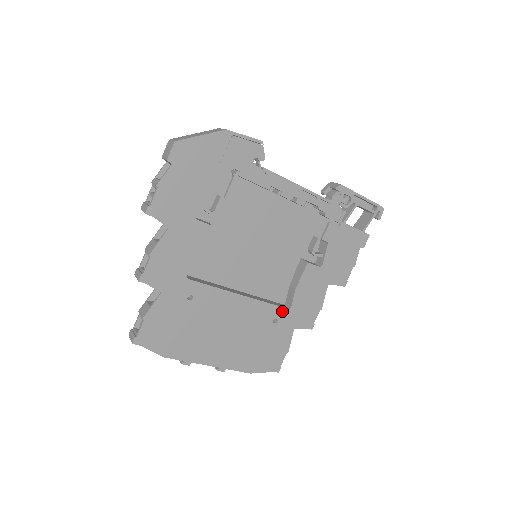
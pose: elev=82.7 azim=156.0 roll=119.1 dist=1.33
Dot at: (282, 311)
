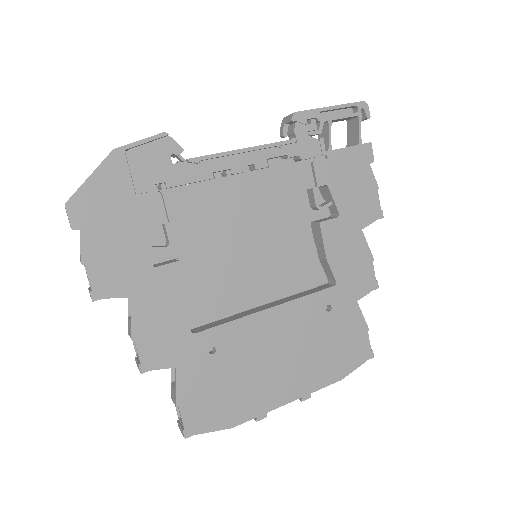
Dot at: (329, 293)
